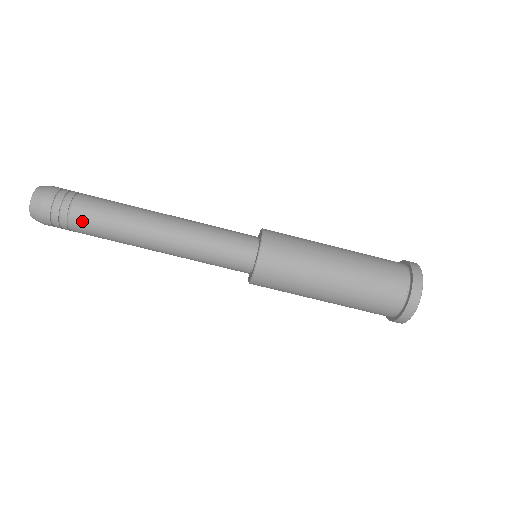
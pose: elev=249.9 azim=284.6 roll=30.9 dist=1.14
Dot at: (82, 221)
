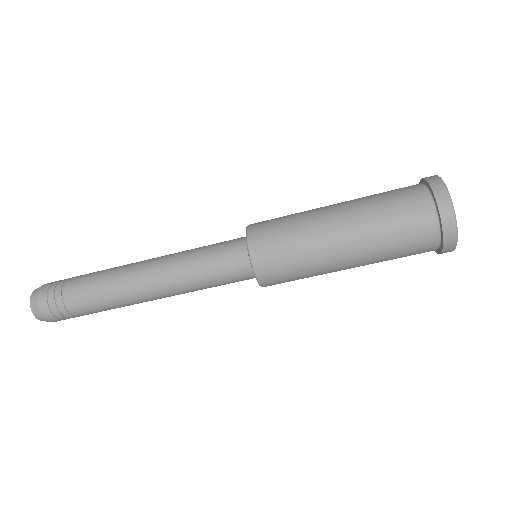
Dot at: (79, 305)
